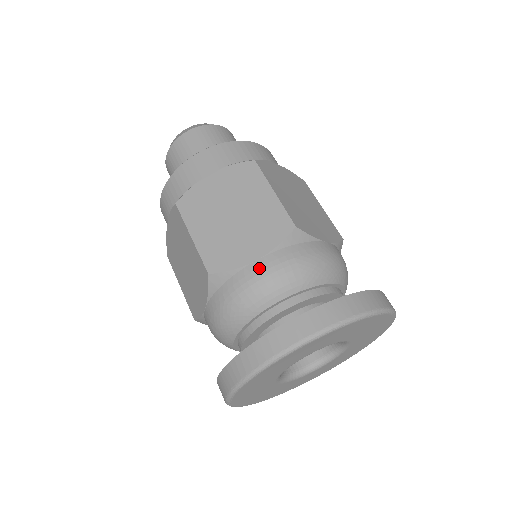
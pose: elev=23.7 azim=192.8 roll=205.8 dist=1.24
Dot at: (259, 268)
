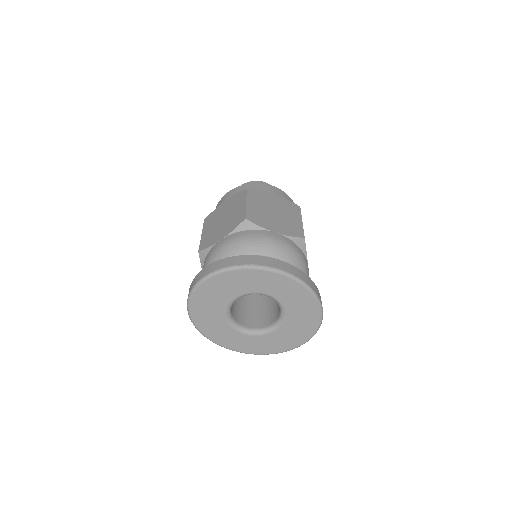
Dot at: (275, 235)
